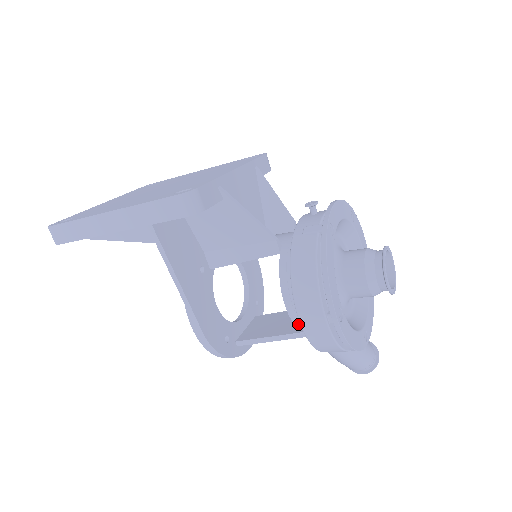
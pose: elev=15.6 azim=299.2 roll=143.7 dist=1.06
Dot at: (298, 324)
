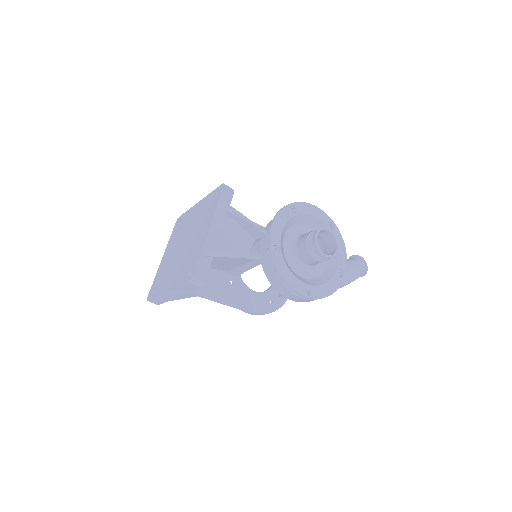
Dot at: occluded
